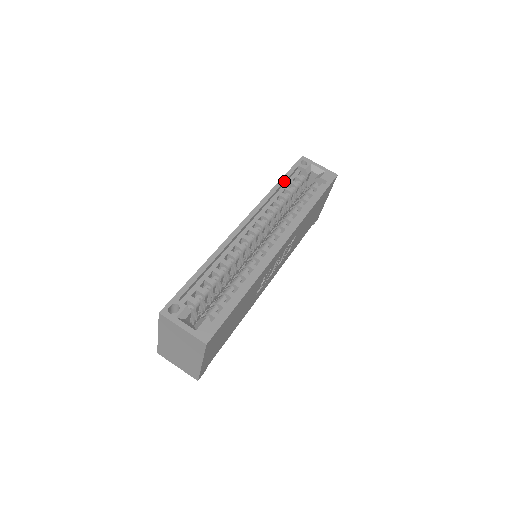
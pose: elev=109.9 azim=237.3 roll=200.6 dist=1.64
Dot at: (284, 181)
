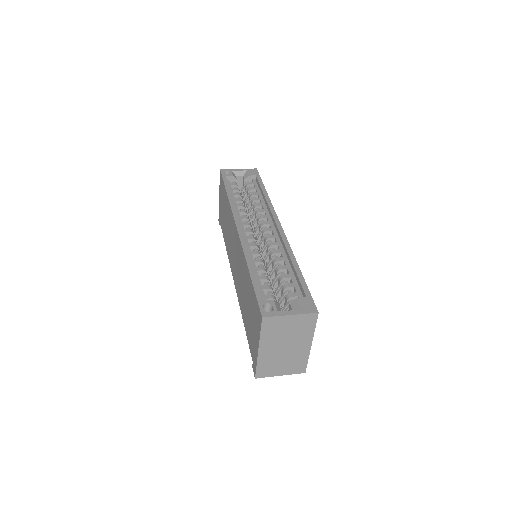
Dot at: (229, 189)
